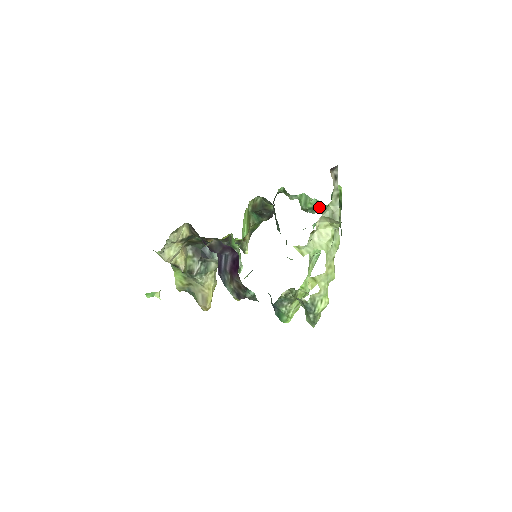
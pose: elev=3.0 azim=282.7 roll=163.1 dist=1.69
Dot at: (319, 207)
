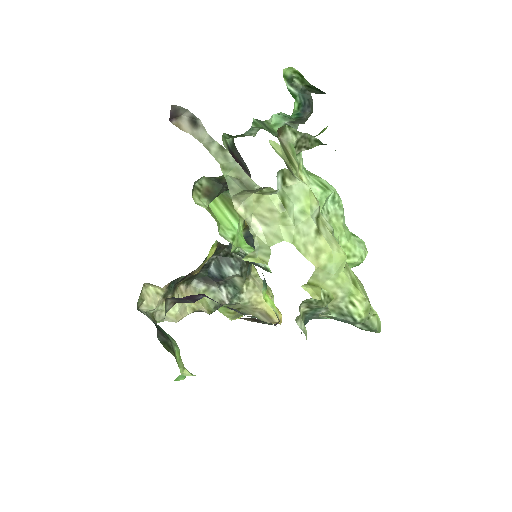
Dot at: (291, 119)
